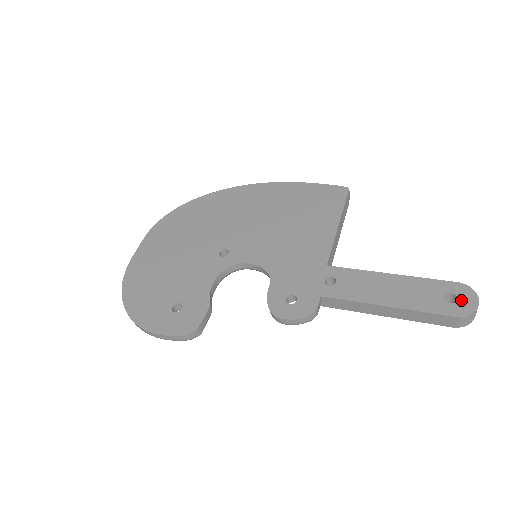
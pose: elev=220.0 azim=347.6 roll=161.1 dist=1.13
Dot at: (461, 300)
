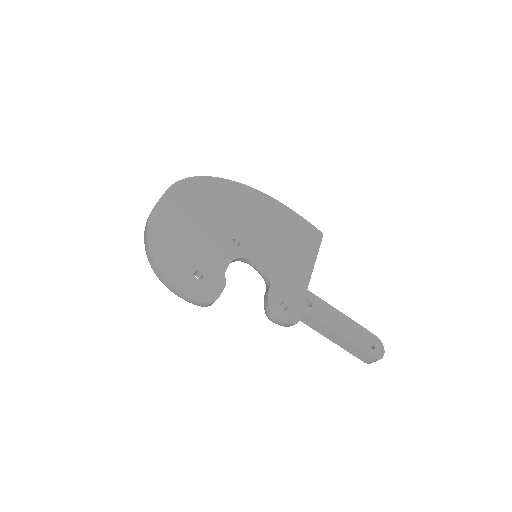
Dot at: (377, 348)
